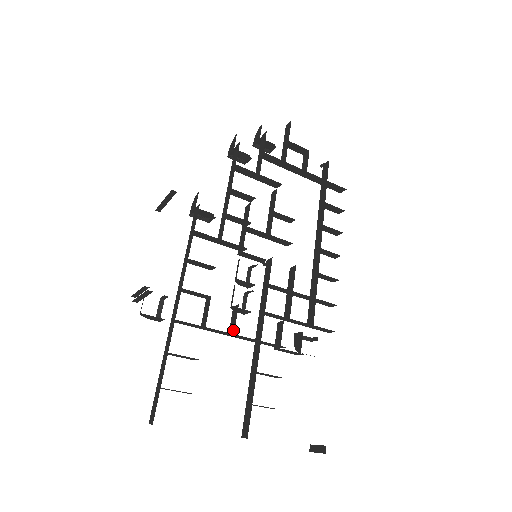
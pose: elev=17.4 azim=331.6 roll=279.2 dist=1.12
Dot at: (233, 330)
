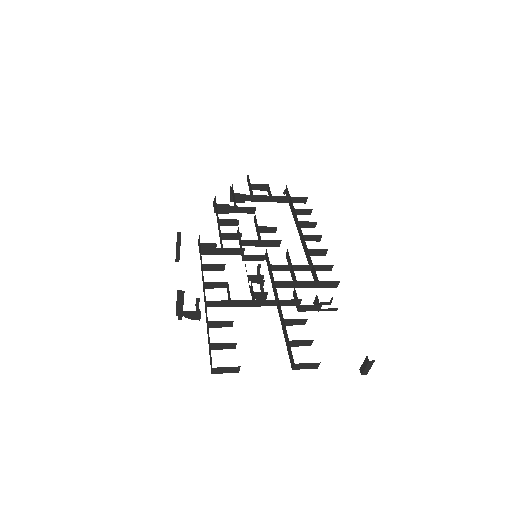
Dot at: (254, 299)
